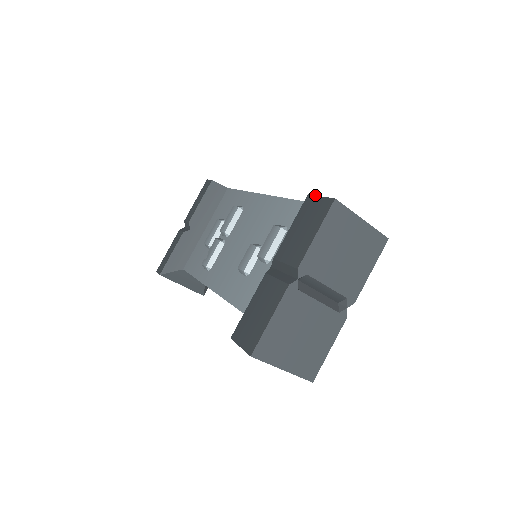
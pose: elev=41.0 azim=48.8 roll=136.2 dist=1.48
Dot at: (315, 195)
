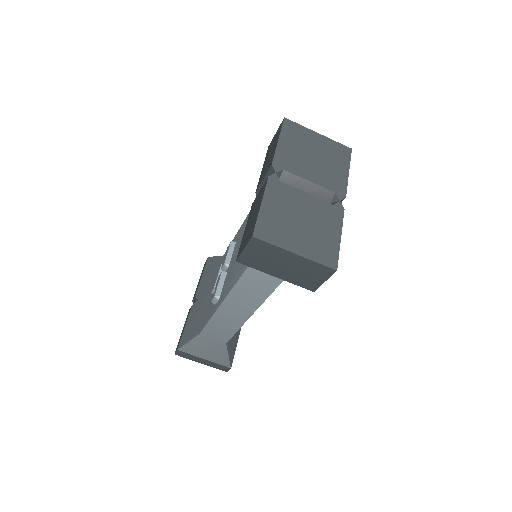
Dot at: occluded
